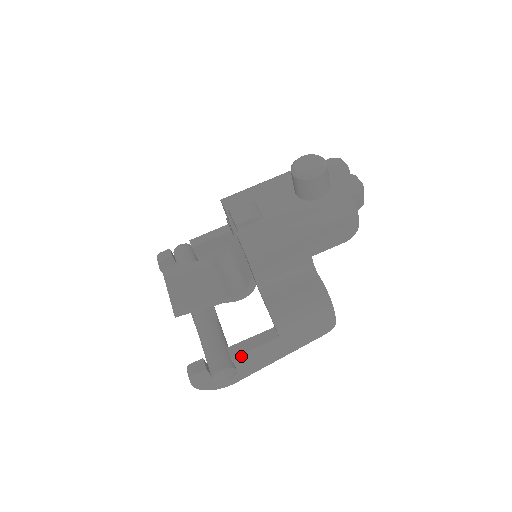
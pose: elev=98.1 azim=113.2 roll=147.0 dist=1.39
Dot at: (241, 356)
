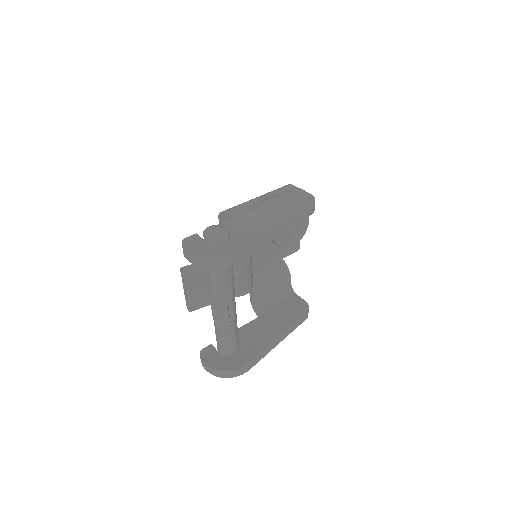
Dot at: (229, 223)
